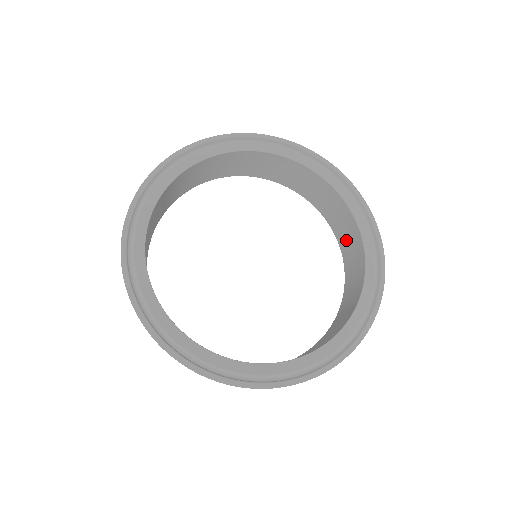
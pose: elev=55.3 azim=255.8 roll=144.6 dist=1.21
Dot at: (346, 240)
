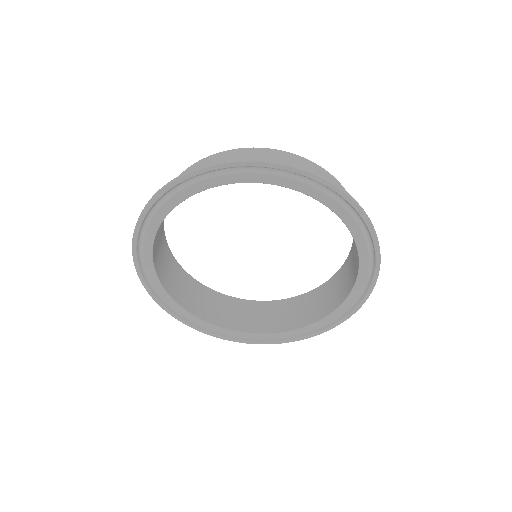
Dot at: occluded
